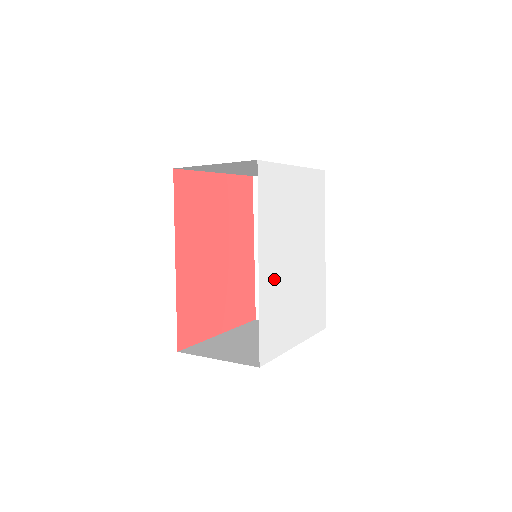
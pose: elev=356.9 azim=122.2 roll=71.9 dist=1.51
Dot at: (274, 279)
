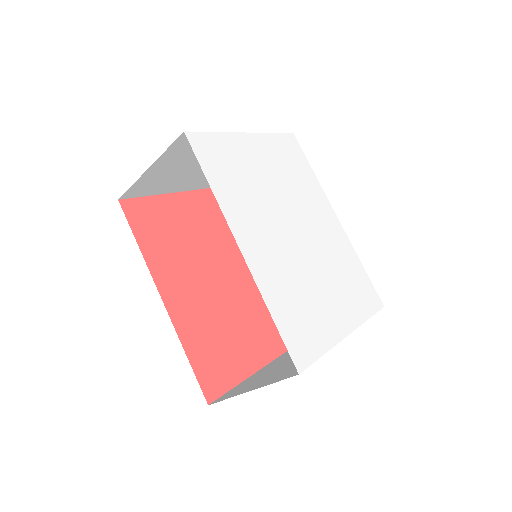
Dot at: (272, 261)
